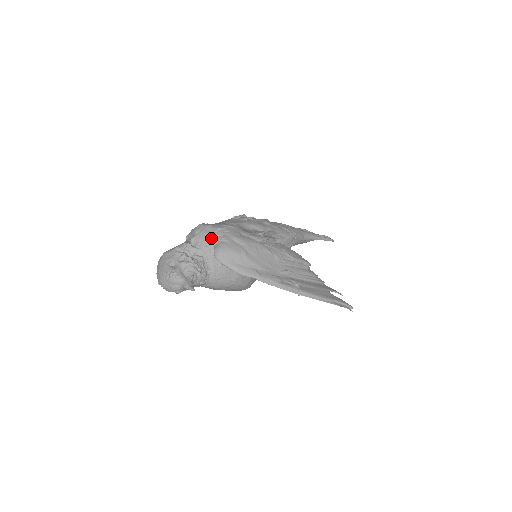
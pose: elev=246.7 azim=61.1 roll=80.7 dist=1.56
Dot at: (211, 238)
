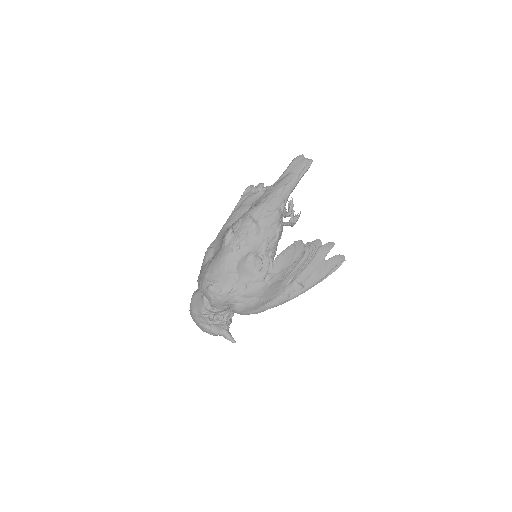
Dot at: (226, 302)
